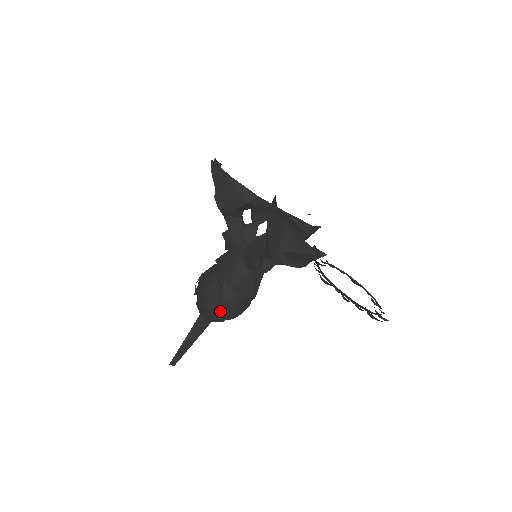
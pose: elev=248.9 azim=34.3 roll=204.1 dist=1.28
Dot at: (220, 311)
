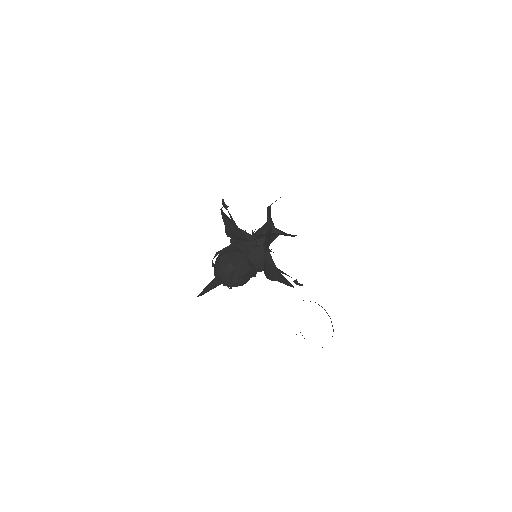
Dot at: occluded
